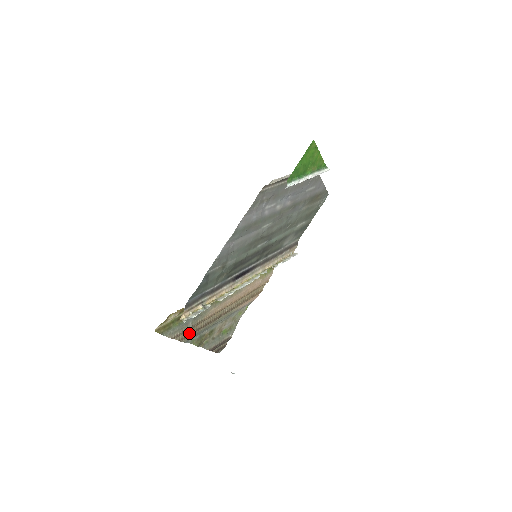
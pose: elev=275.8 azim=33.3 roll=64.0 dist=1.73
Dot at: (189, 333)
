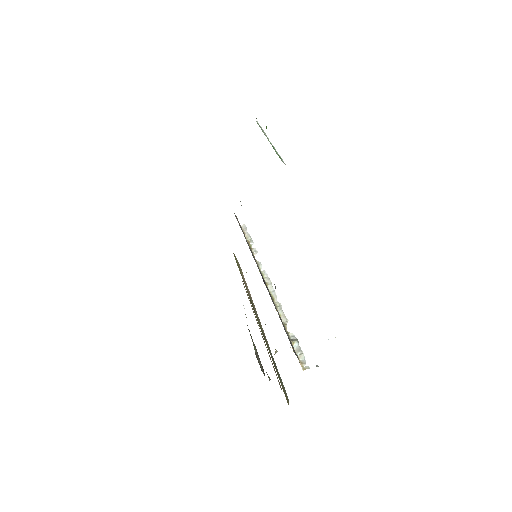
Dot at: occluded
